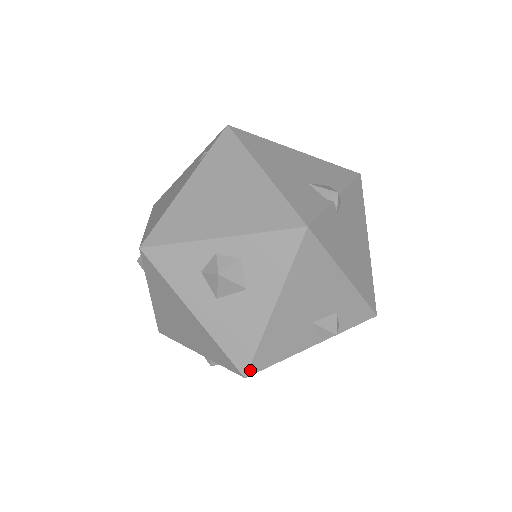
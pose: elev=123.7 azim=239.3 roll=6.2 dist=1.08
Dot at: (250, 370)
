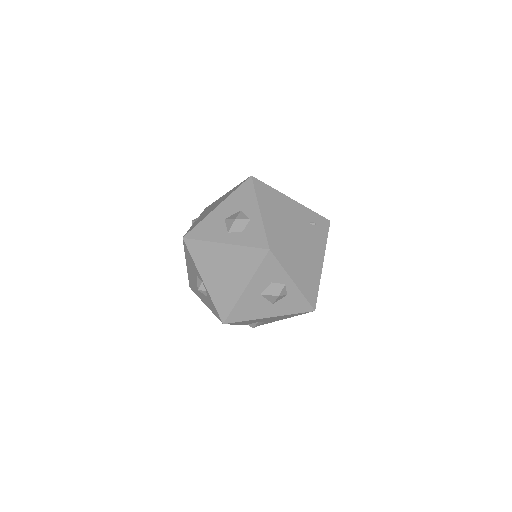
Dot at: (229, 323)
